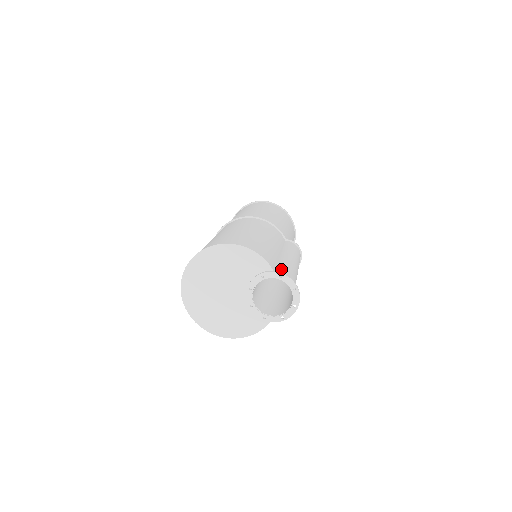
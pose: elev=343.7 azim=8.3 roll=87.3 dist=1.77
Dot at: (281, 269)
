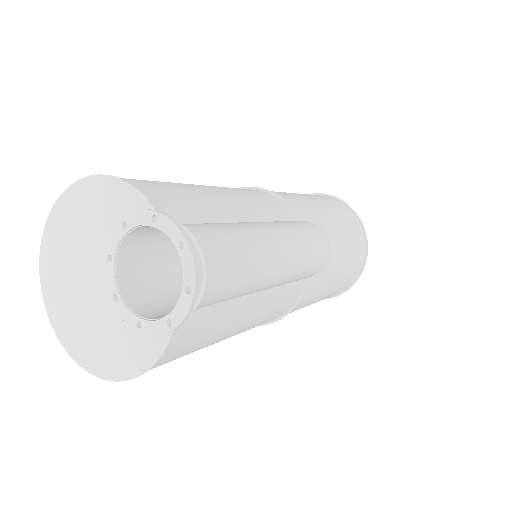
Dot at: (197, 224)
